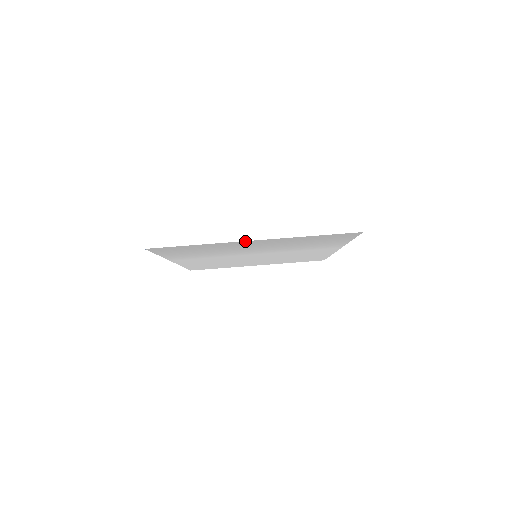
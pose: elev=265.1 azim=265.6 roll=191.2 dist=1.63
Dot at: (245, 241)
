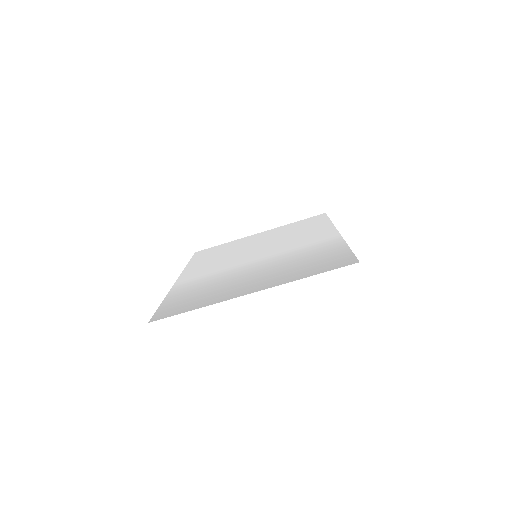
Dot at: (242, 295)
